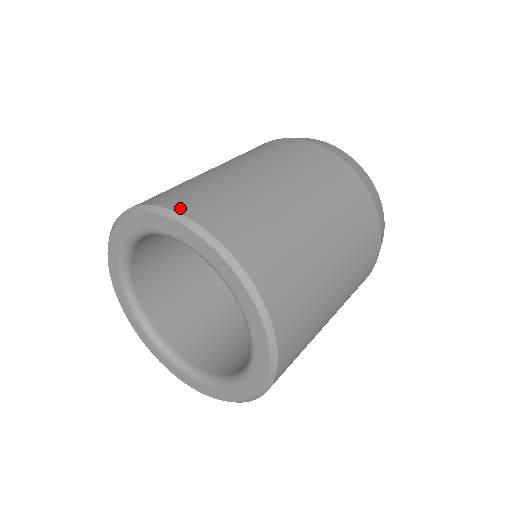
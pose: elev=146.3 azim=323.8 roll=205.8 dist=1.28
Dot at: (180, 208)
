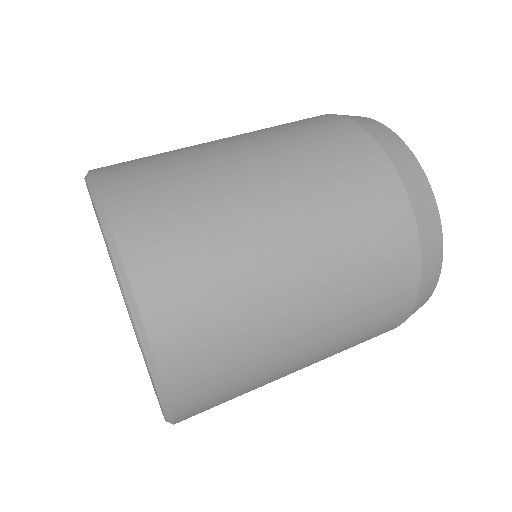
Dot at: (104, 182)
